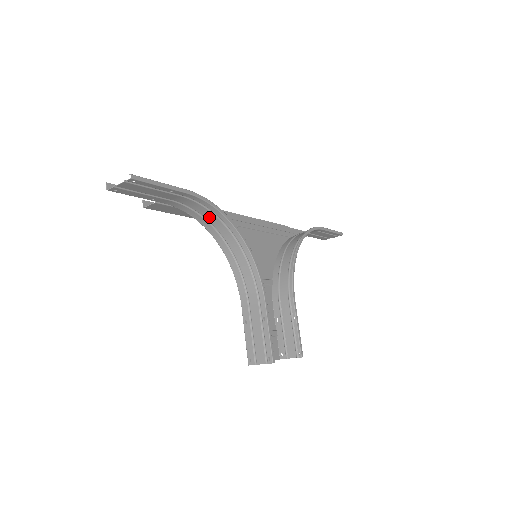
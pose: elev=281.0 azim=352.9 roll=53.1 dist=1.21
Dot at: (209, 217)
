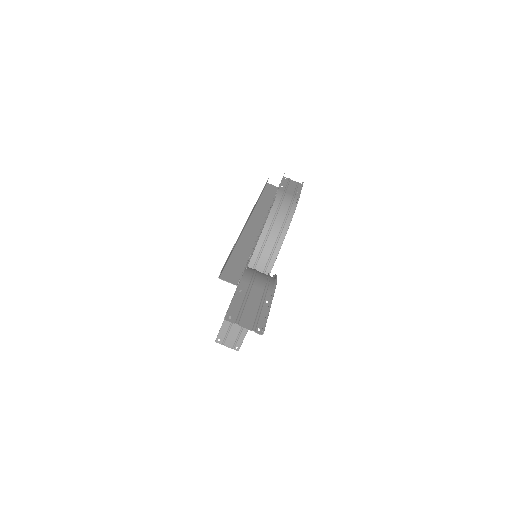
Dot at: (261, 273)
